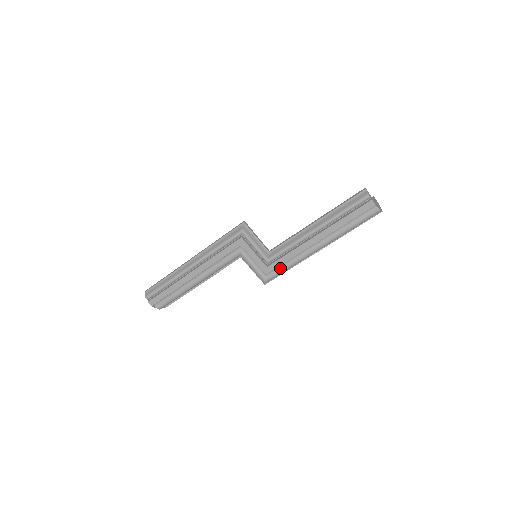
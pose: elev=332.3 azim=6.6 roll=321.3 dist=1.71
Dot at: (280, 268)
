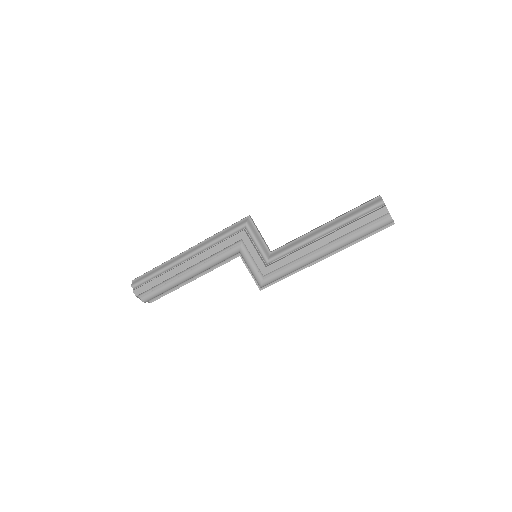
Dot at: (279, 271)
